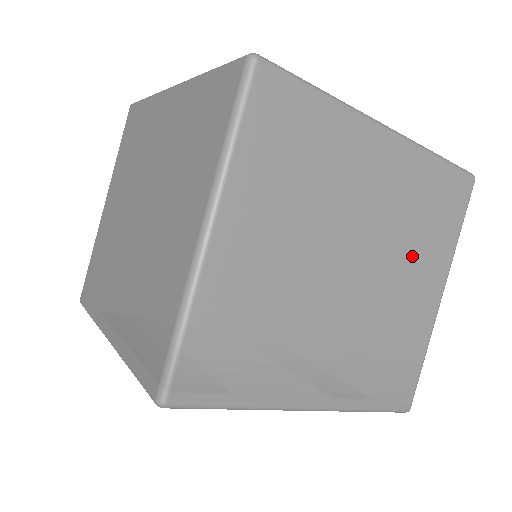
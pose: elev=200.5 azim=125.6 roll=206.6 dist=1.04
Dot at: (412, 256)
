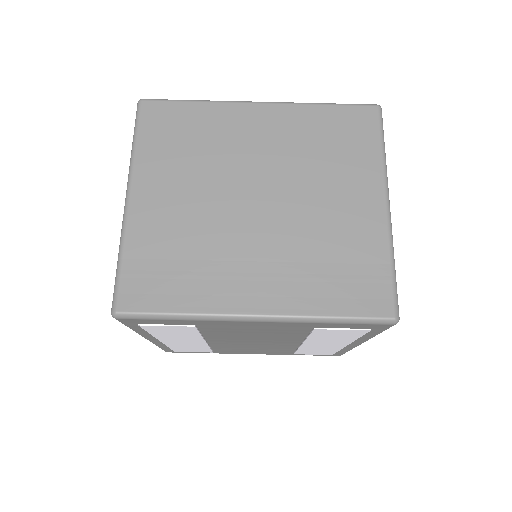
Dot at: (327, 178)
